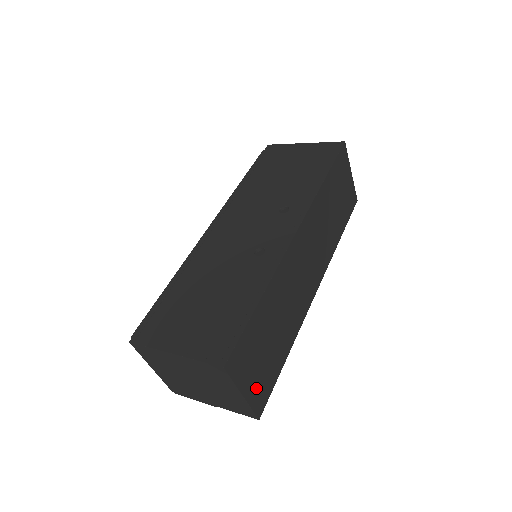
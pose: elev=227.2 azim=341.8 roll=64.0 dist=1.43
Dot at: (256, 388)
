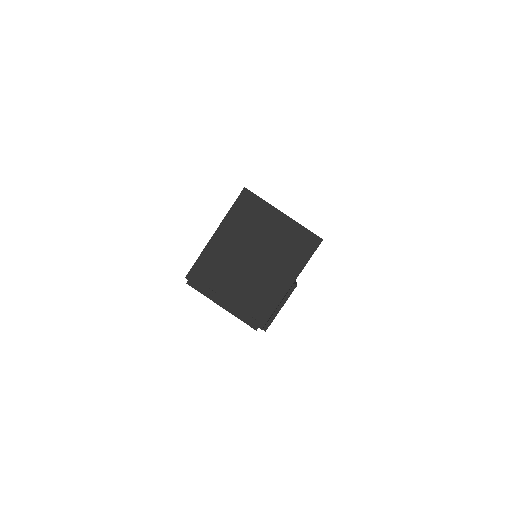
Dot at: occluded
